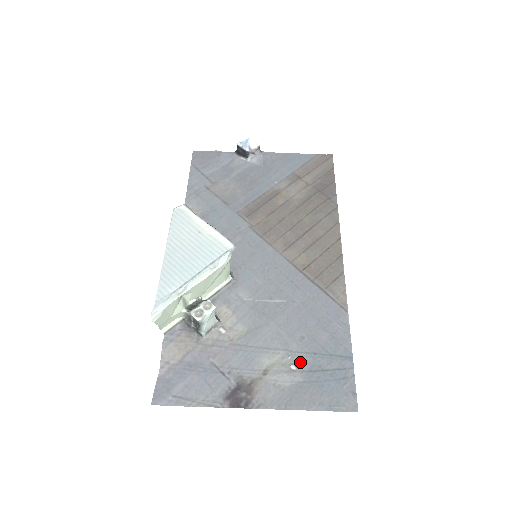
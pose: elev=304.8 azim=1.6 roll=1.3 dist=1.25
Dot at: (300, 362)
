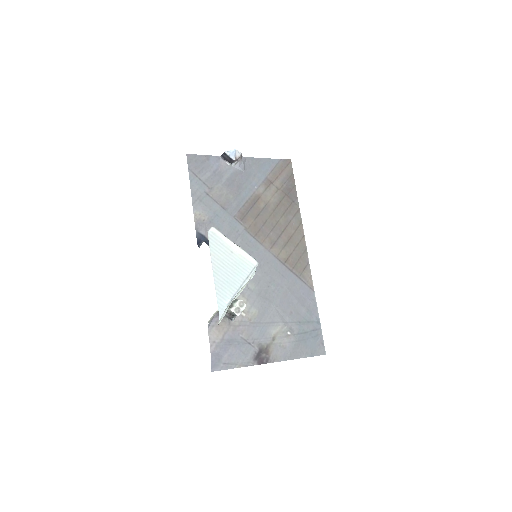
Dot at: (292, 329)
